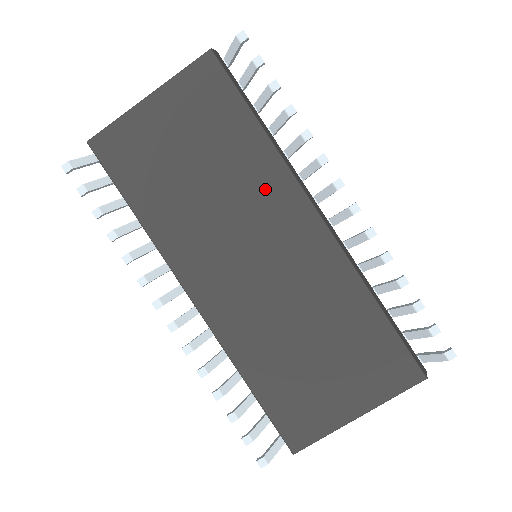
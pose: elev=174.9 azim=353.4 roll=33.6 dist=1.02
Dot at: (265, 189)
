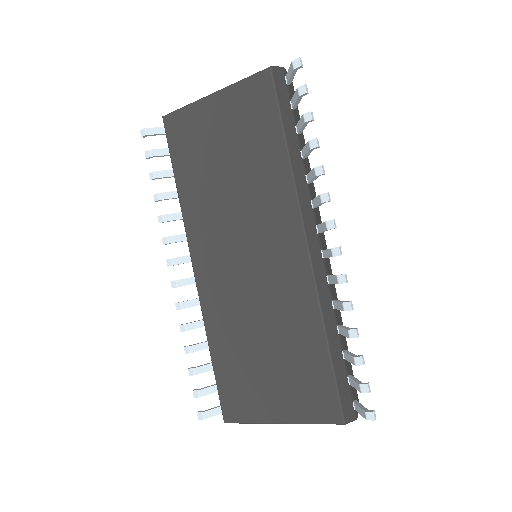
Dot at: (272, 205)
